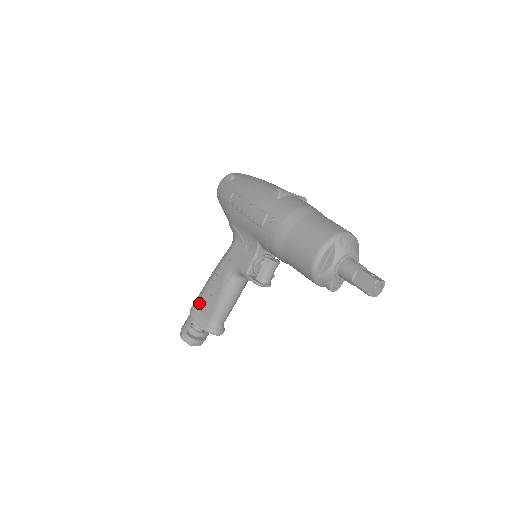
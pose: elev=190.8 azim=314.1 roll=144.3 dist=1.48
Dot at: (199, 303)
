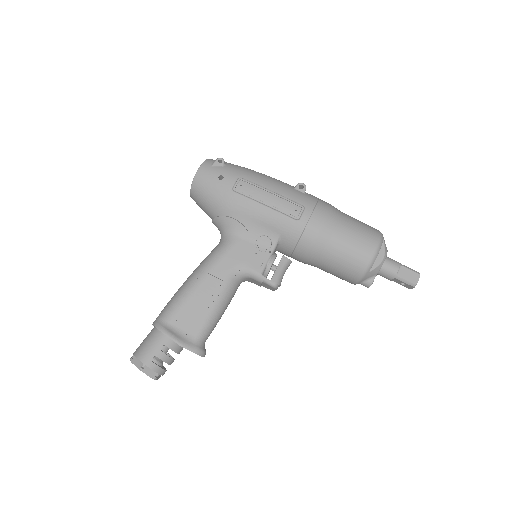
Dot at: (176, 317)
